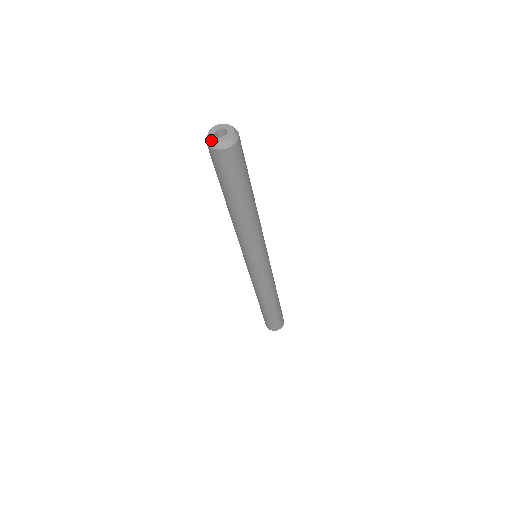
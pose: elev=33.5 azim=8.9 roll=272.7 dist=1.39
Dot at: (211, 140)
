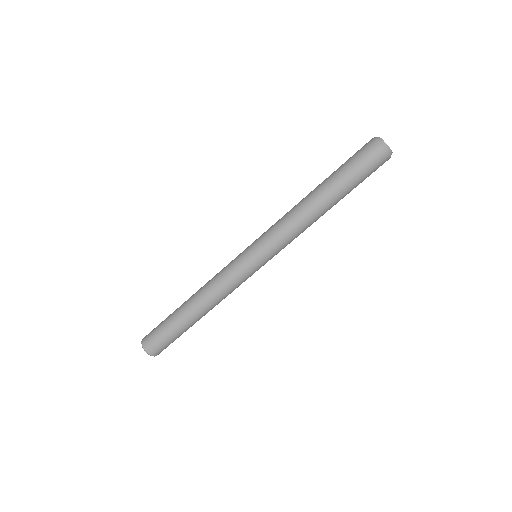
Dot at: occluded
